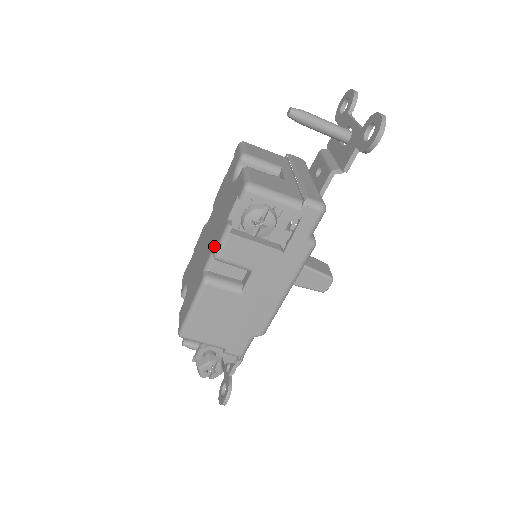
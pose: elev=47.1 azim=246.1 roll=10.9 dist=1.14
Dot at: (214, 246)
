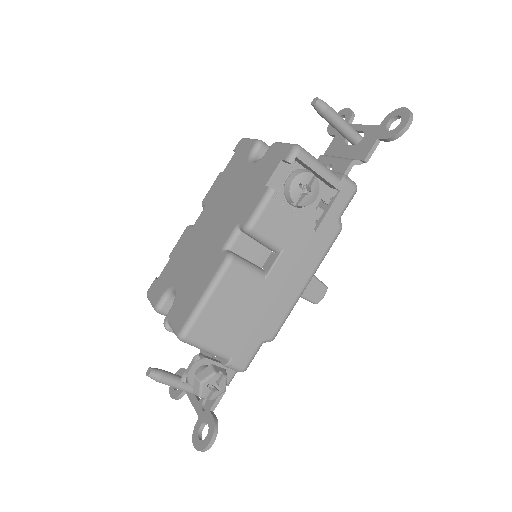
Dot at: (242, 219)
